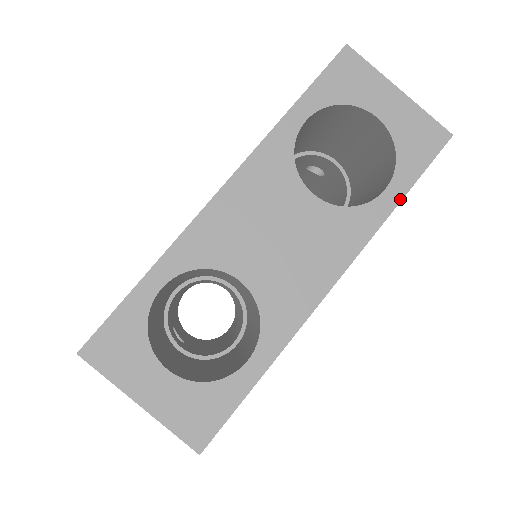
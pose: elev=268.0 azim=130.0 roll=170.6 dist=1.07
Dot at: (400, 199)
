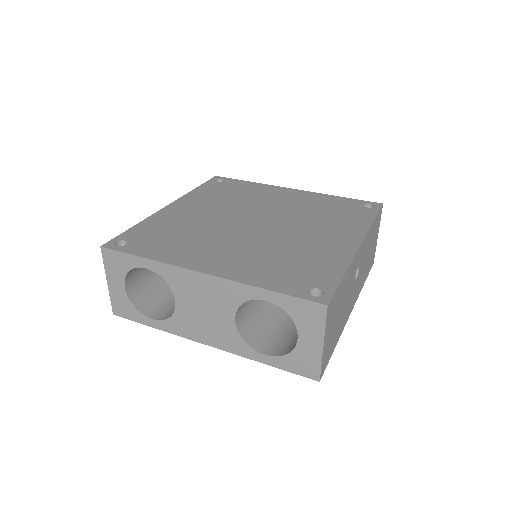
Dot at: (266, 363)
